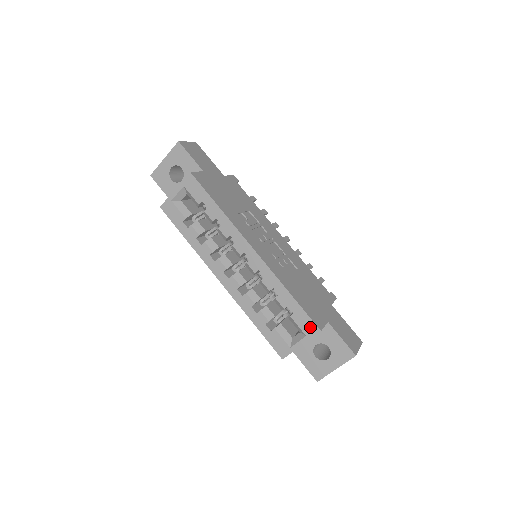
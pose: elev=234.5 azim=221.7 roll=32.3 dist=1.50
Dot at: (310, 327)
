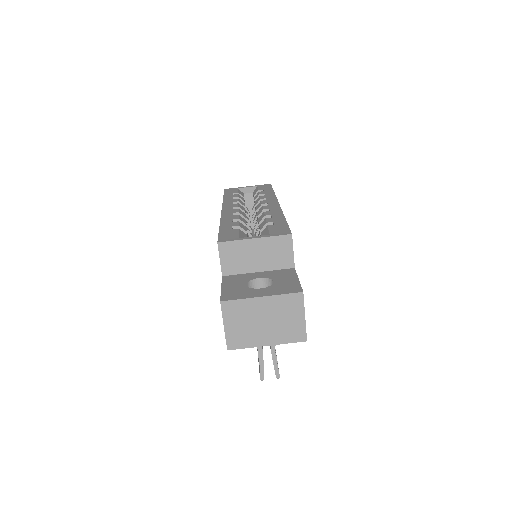
Dot at: (282, 231)
